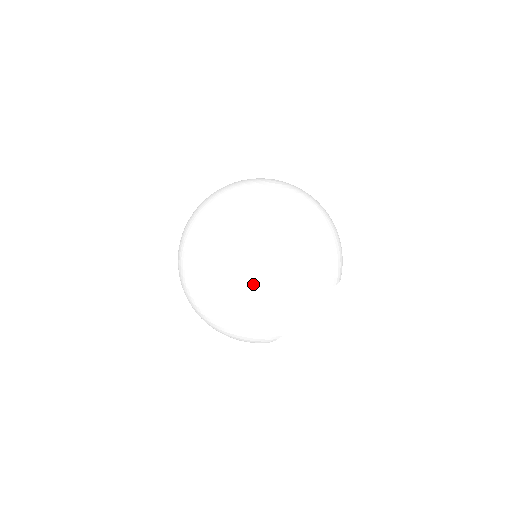
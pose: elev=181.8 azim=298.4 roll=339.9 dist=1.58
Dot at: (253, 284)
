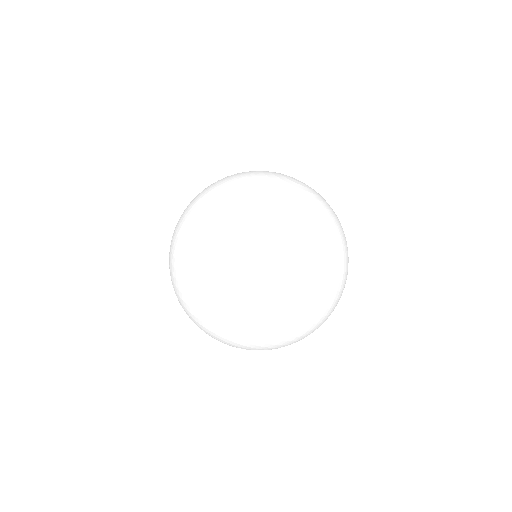
Dot at: (322, 306)
